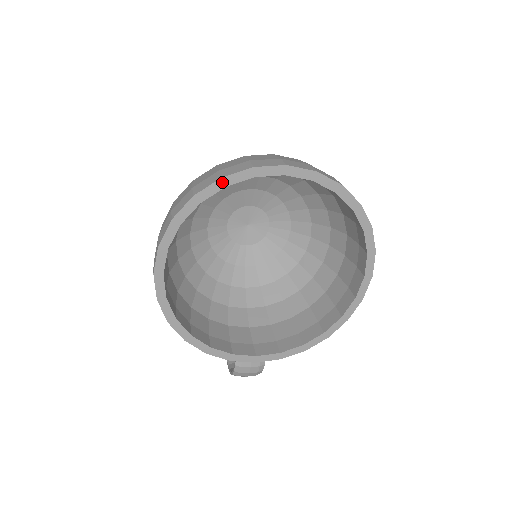
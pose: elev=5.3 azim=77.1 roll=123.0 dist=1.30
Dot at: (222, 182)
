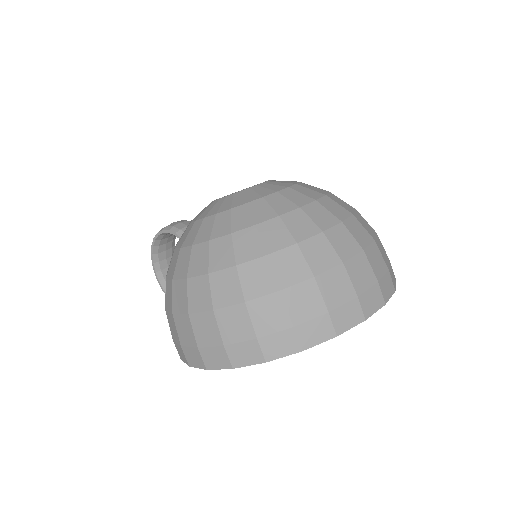
Dot at: (333, 336)
